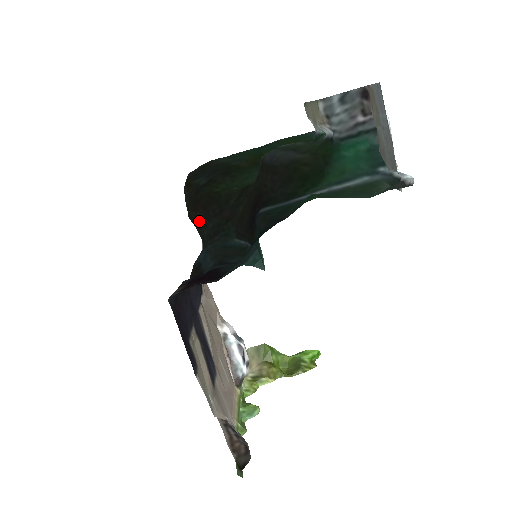
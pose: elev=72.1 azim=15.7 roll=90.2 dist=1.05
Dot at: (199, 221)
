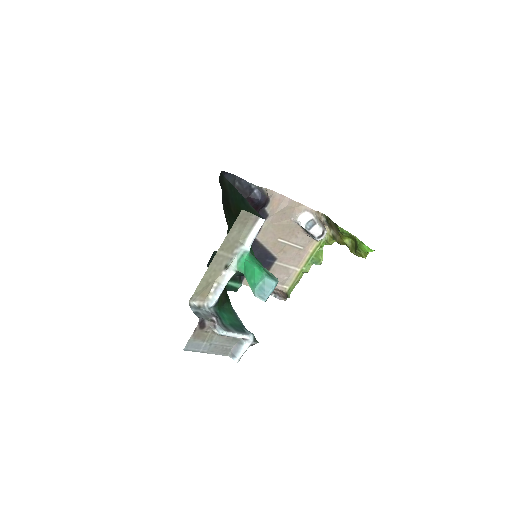
Dot at: occluded
